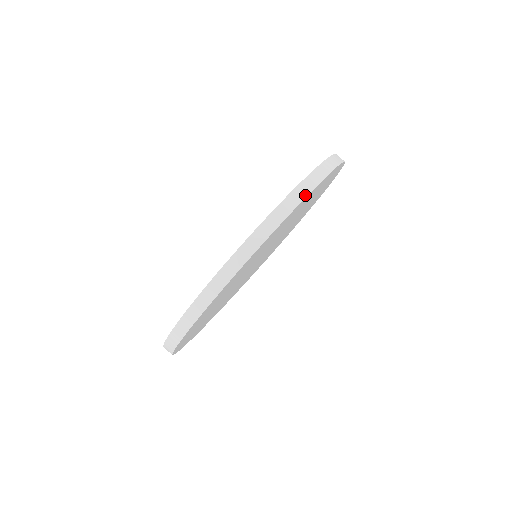
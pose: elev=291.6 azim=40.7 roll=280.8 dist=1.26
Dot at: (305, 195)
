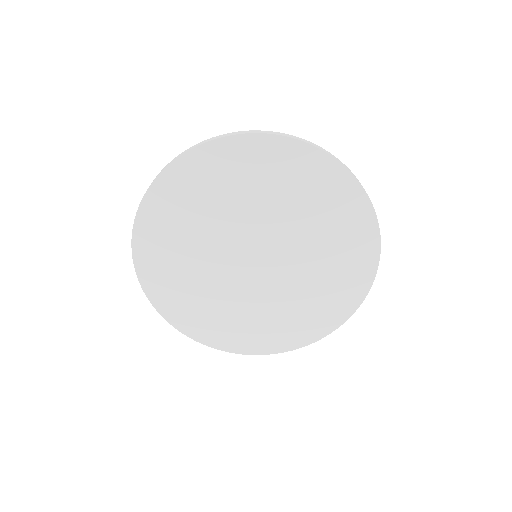
Dot at: (286, 136)
